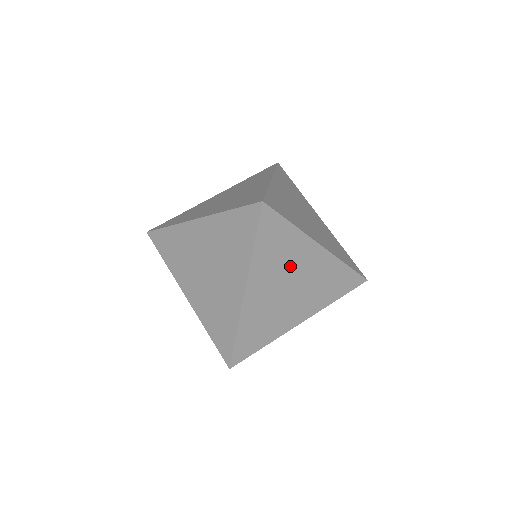
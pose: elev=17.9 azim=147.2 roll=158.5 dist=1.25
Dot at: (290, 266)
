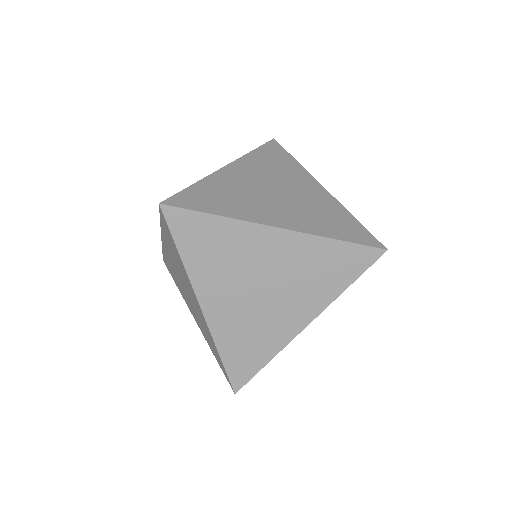
Dot at: occluded
